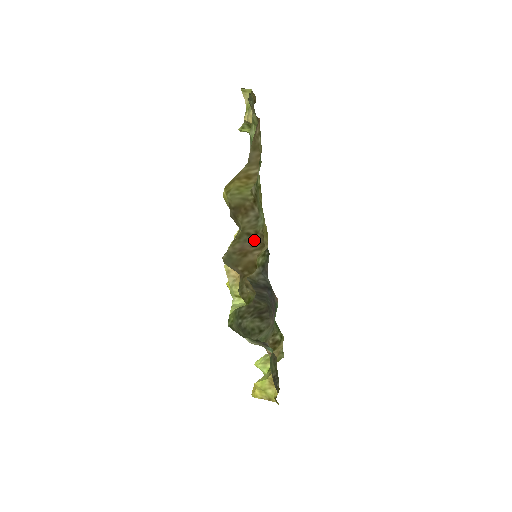
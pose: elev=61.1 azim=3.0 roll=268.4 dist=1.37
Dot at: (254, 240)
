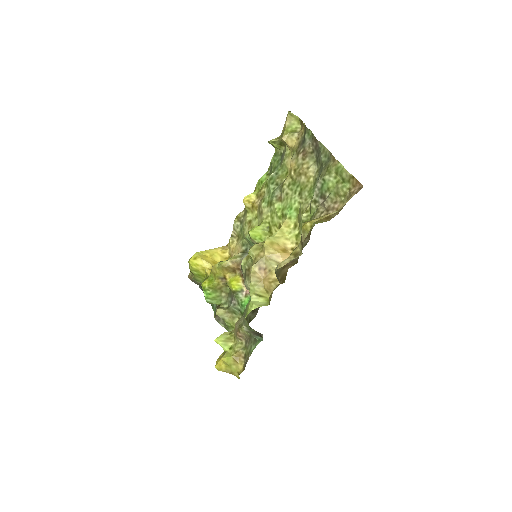
Dot at: (295, 258)
